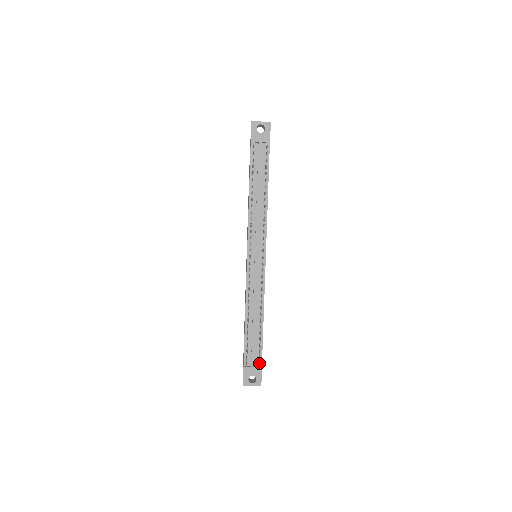
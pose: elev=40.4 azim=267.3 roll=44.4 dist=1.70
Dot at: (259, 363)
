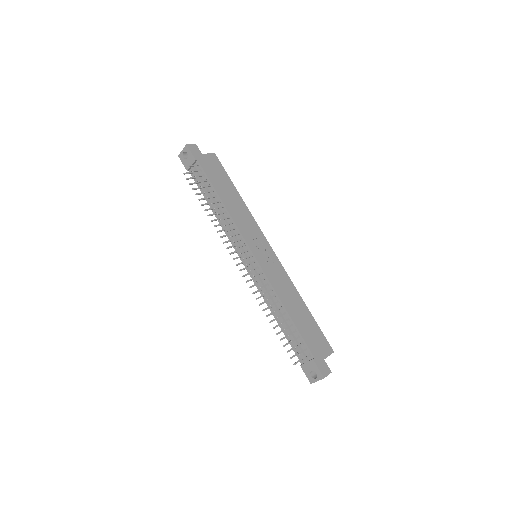
Dot at: (306, 356)
